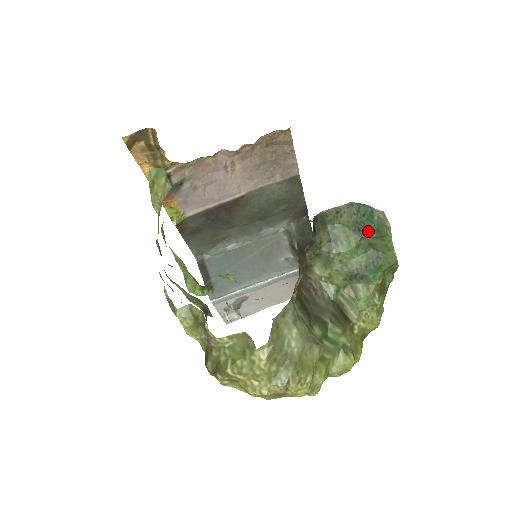
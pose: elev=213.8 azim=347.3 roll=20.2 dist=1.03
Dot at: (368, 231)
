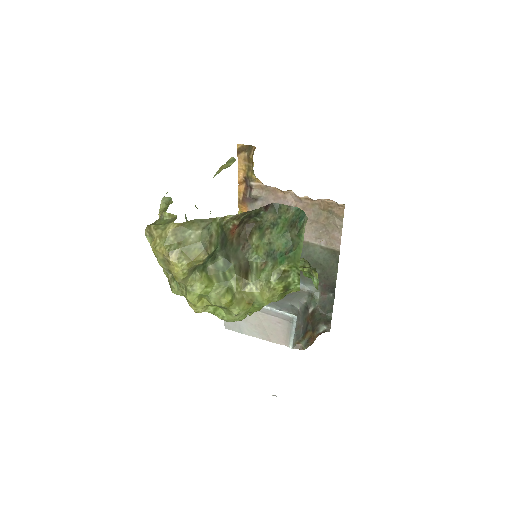
Dot at: (295, 229)
